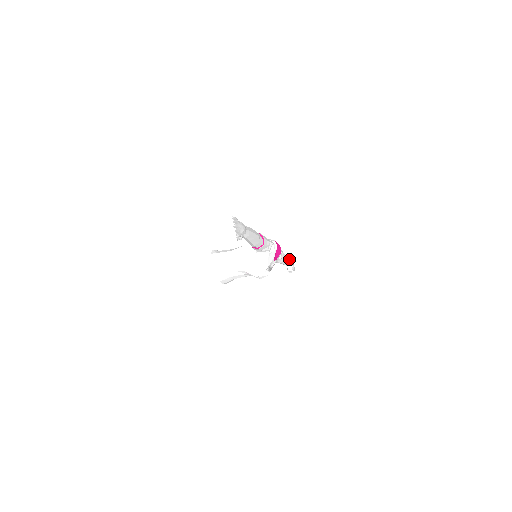
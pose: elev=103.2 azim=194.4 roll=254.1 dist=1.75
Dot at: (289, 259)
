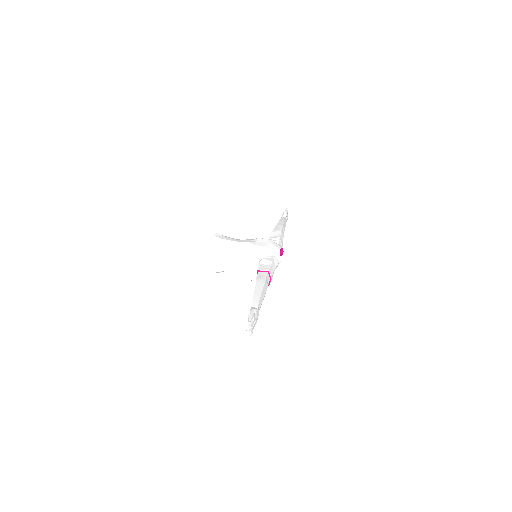
Dot at: (285, 217)
